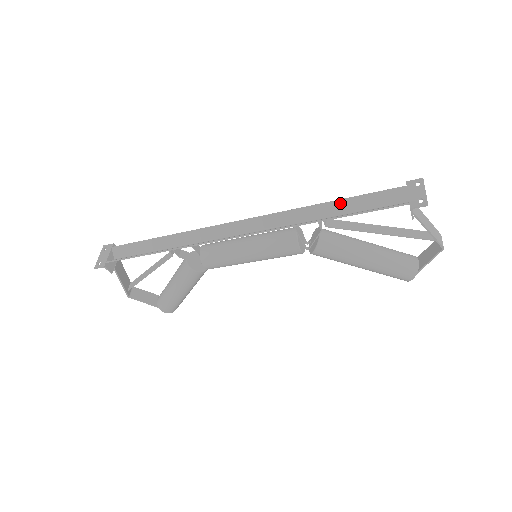
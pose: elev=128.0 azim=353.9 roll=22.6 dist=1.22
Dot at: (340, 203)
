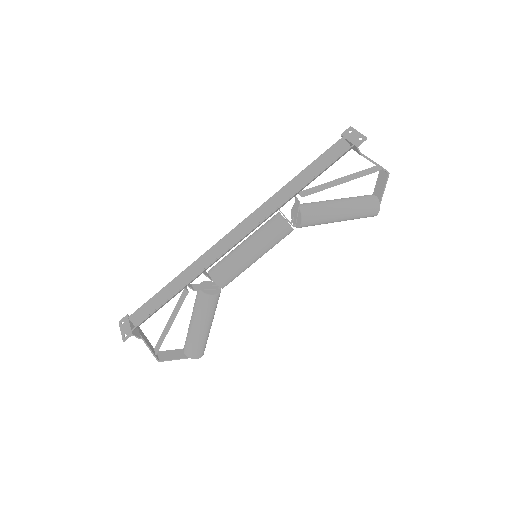
Dot at: (303, 174)
